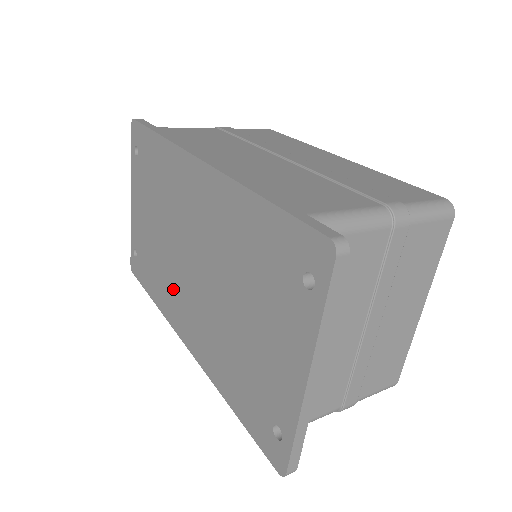
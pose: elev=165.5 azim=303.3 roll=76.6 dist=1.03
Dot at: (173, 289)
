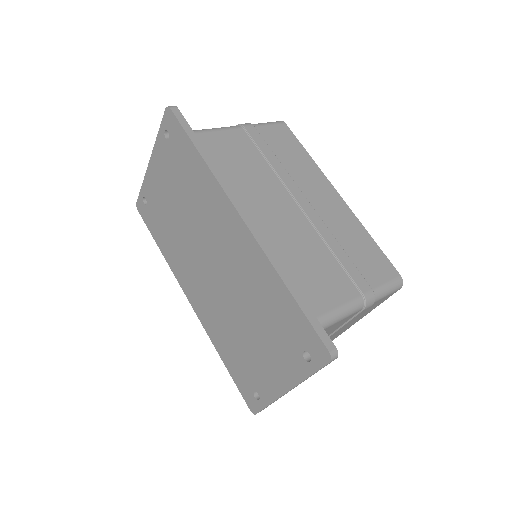
Dot at: (186, 262)
